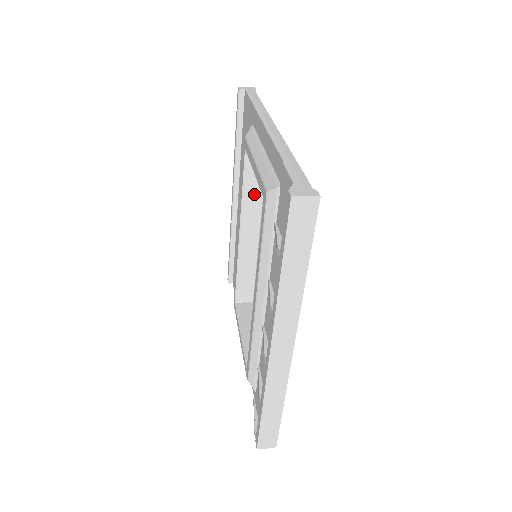
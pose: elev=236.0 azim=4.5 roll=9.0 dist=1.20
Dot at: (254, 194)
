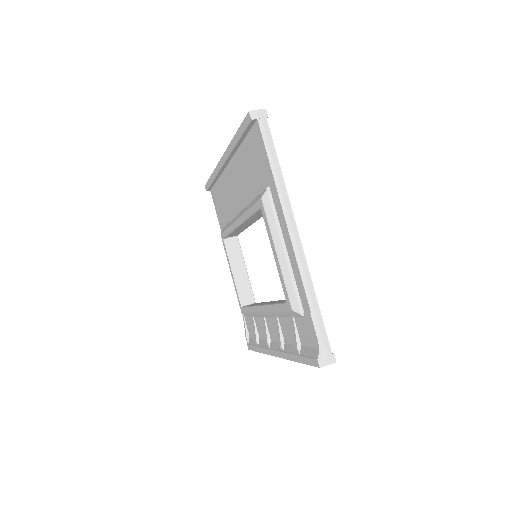
Dot at: (258, 215)
